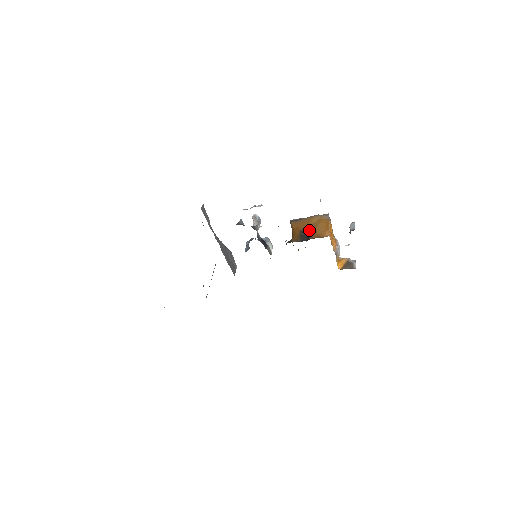
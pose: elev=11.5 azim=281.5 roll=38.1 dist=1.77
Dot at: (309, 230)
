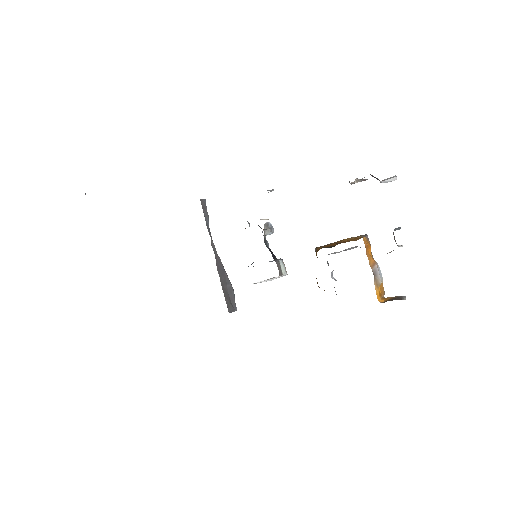
Dot at: occluded
